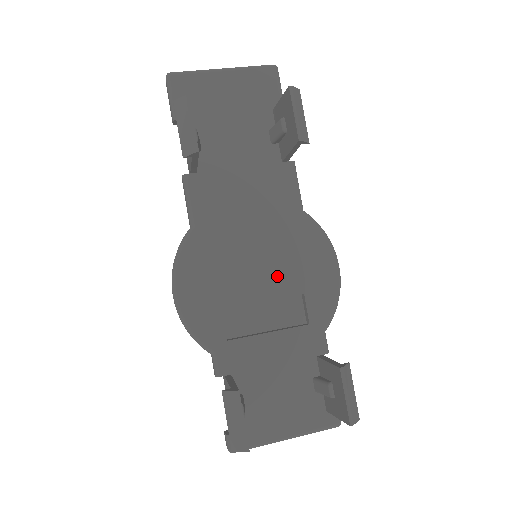
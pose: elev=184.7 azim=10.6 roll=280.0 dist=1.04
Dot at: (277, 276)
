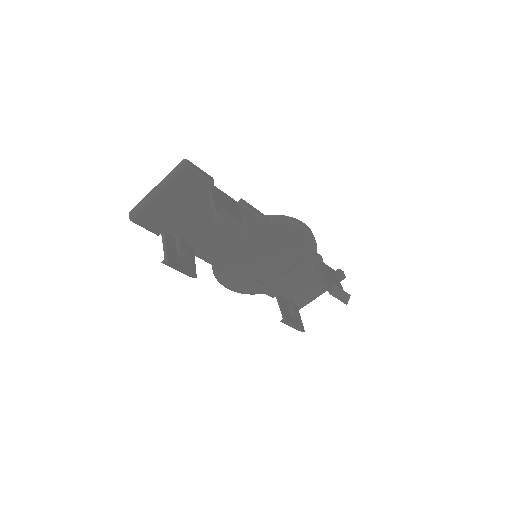
Dot at: (274, 255)
